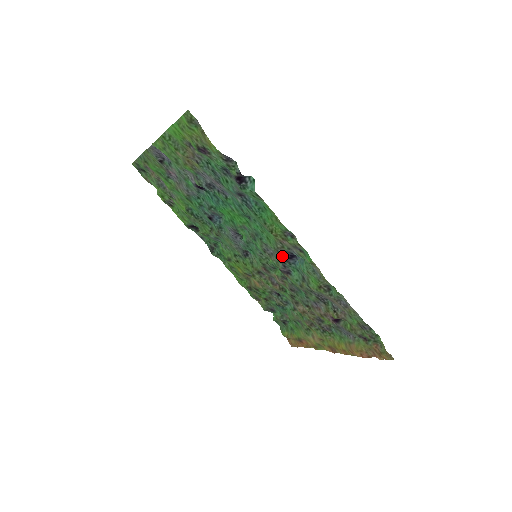
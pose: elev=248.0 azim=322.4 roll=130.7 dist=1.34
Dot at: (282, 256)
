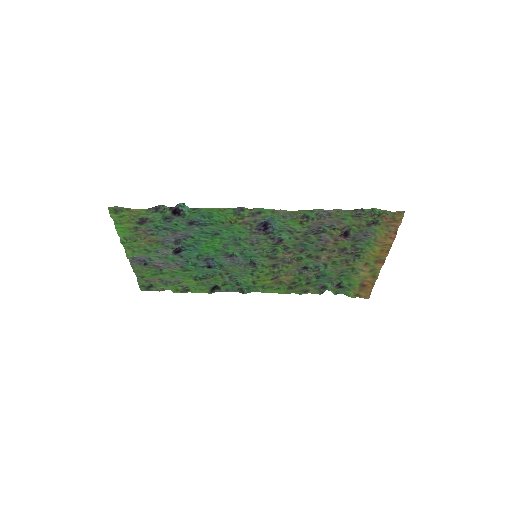
Dot at: (260, 233)
